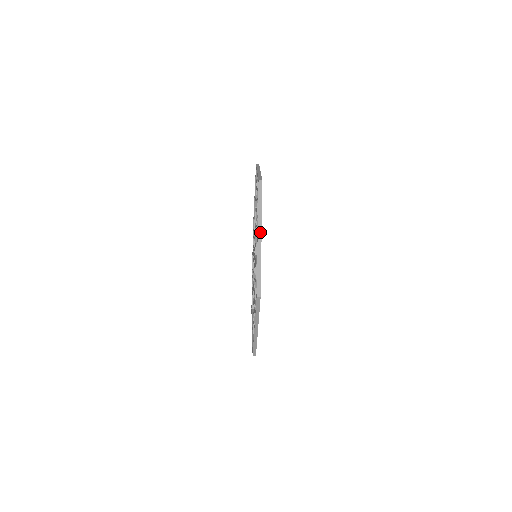
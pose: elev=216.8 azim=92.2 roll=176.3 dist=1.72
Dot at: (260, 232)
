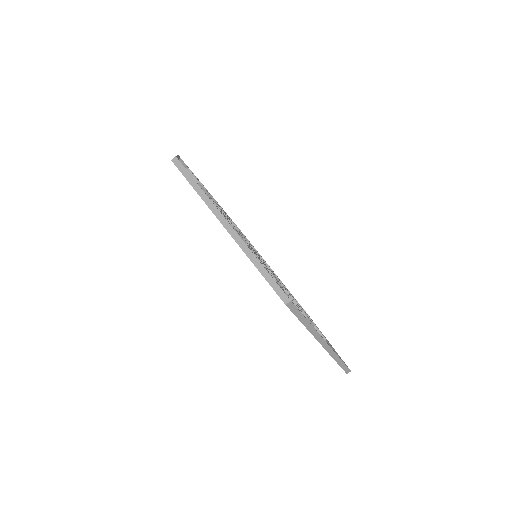
Dot at: occluded
